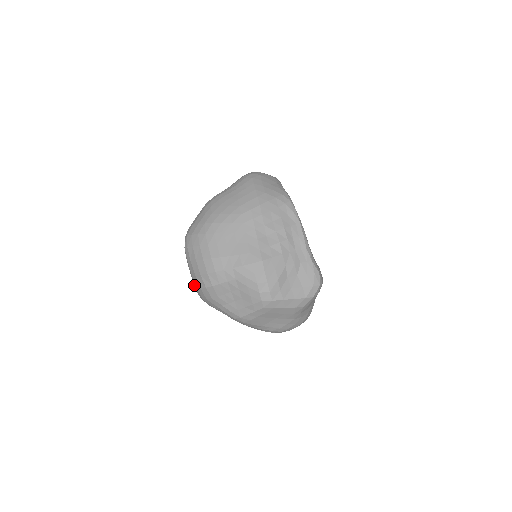
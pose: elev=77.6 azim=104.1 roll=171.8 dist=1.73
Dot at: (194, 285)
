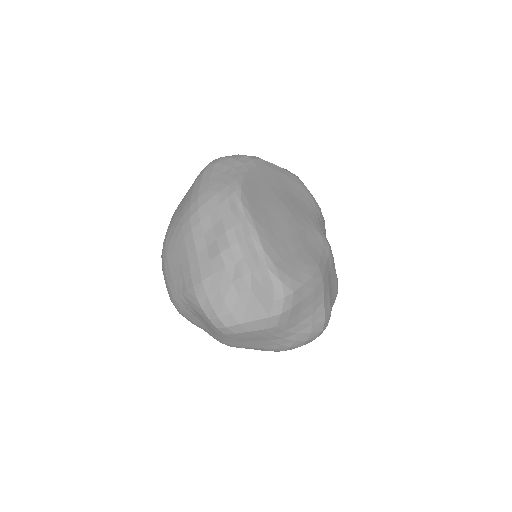
Dot at: occluded
